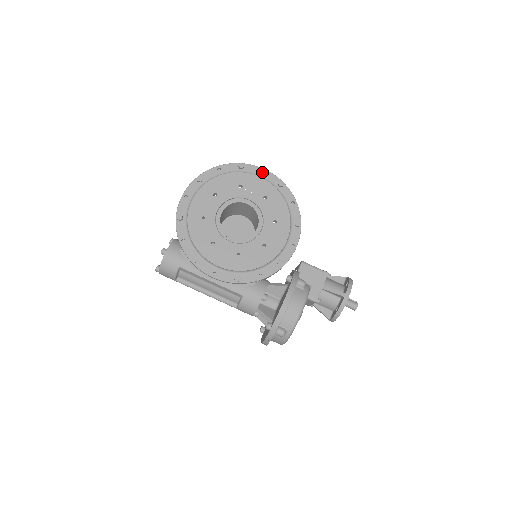
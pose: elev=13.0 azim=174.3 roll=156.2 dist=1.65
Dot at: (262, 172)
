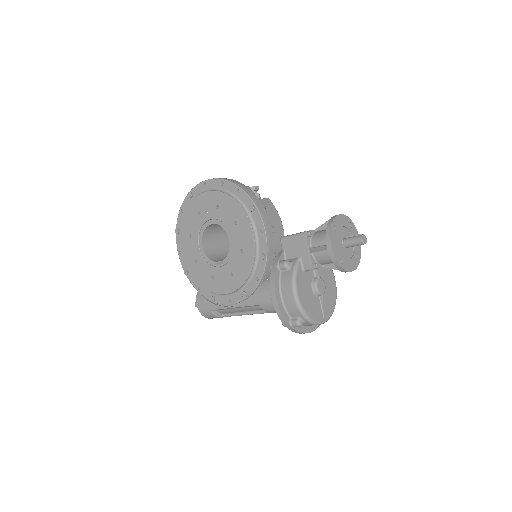
Dot at: (206, 184)
